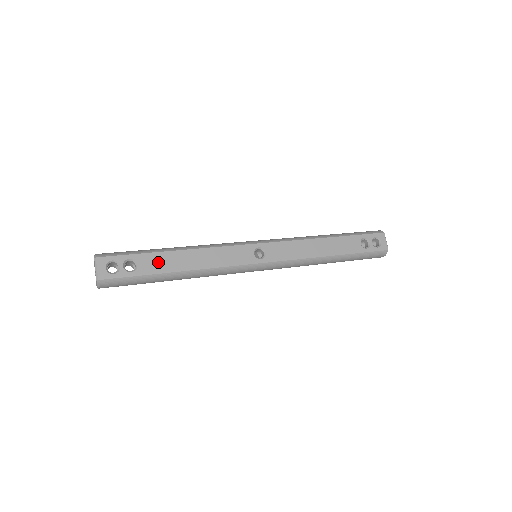
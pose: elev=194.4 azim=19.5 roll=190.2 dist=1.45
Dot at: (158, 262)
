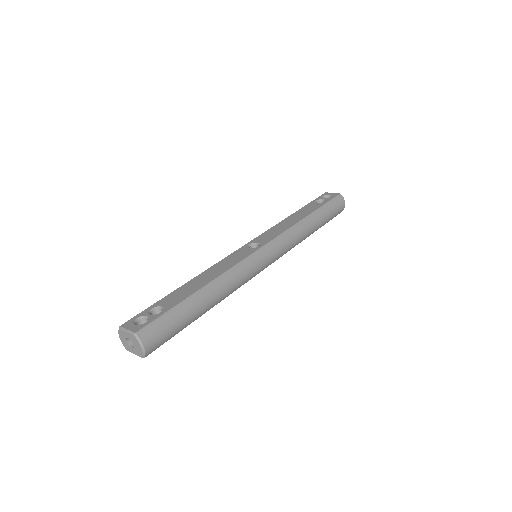
Dot at: (178, 295)
